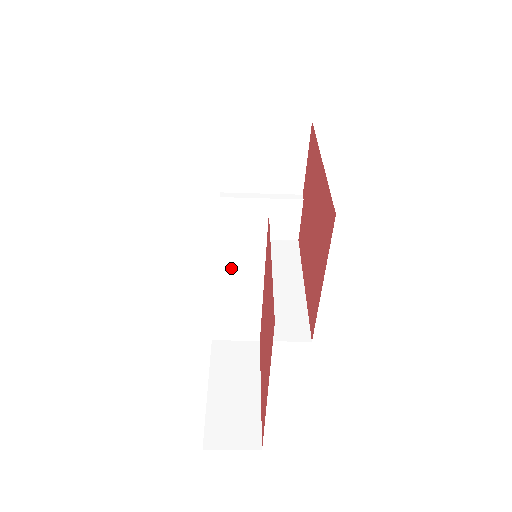
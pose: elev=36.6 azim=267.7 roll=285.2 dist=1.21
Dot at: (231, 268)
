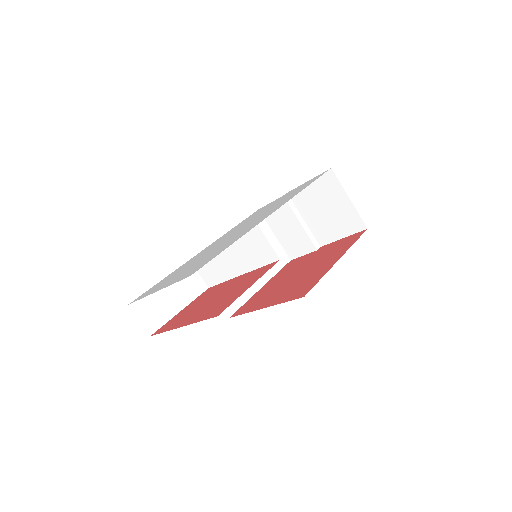
Dot at: (237, 252)
